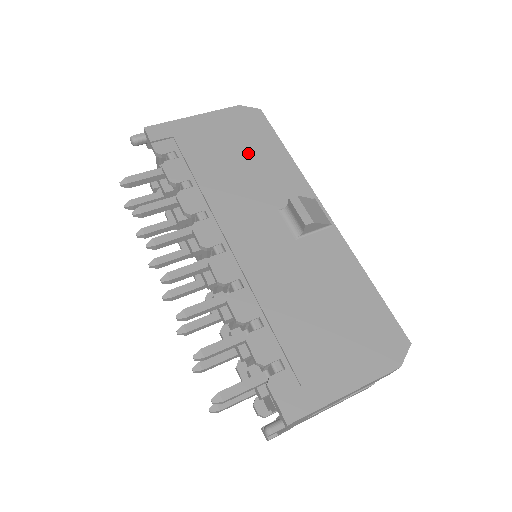
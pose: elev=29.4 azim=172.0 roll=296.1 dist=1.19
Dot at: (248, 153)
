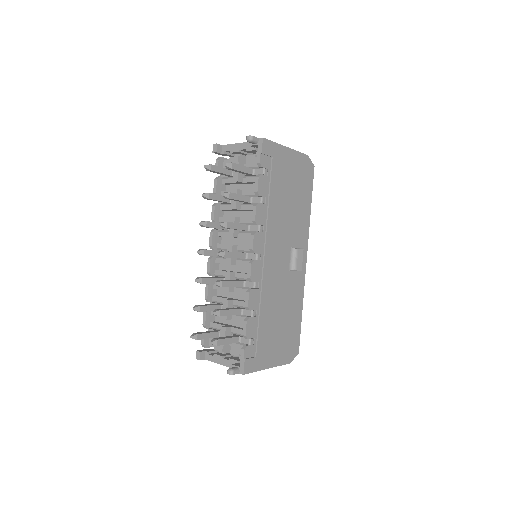
Dot at: (297, 197)
